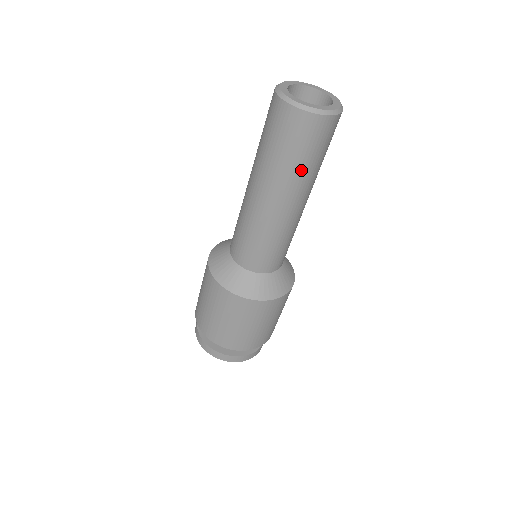
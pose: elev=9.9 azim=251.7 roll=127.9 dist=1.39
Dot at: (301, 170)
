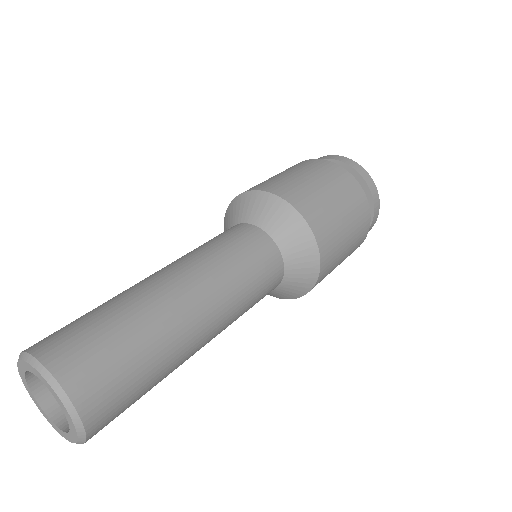
Dot at: occluded
